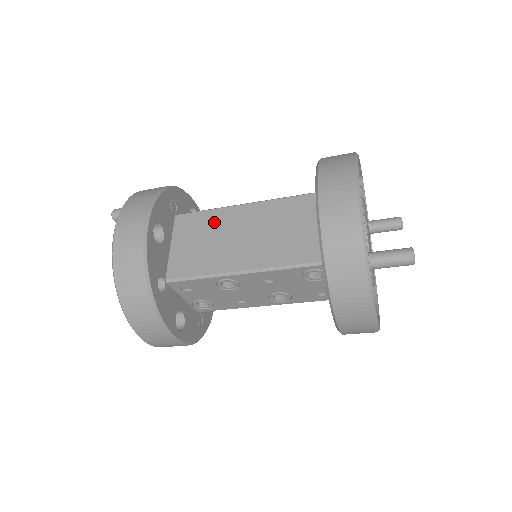
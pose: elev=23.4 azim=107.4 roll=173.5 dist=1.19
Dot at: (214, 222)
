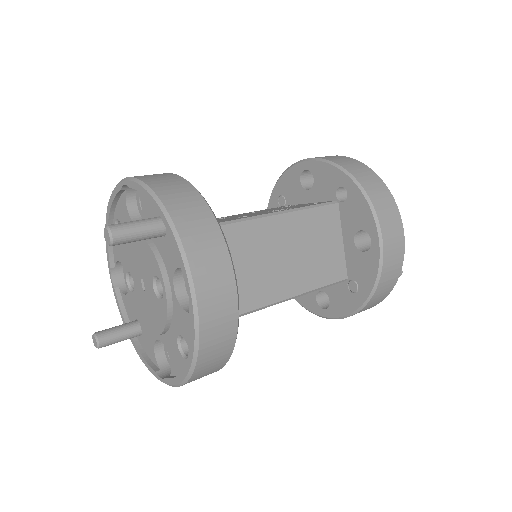
Dot at: (250, 240)
